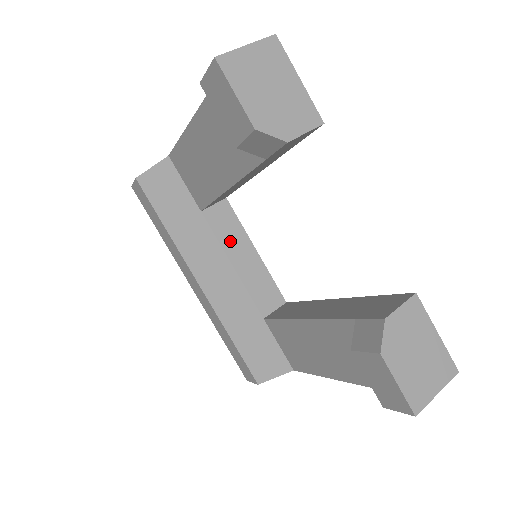
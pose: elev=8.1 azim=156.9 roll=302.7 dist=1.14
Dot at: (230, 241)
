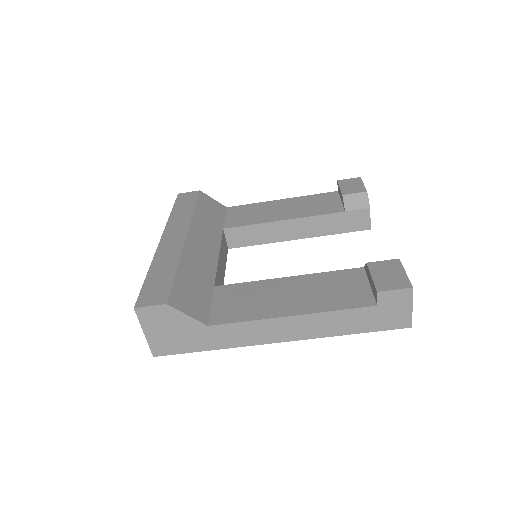
Dot at: (223, 252)
